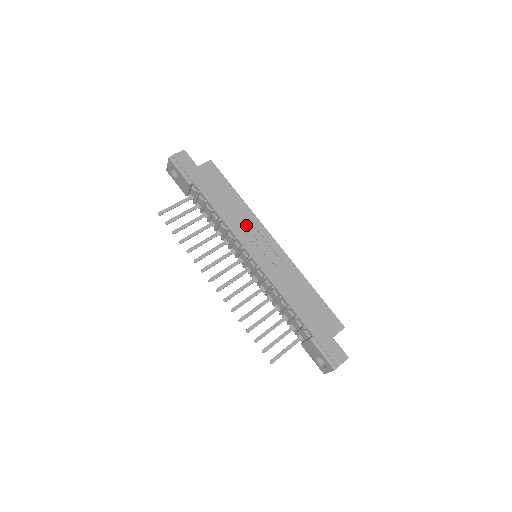
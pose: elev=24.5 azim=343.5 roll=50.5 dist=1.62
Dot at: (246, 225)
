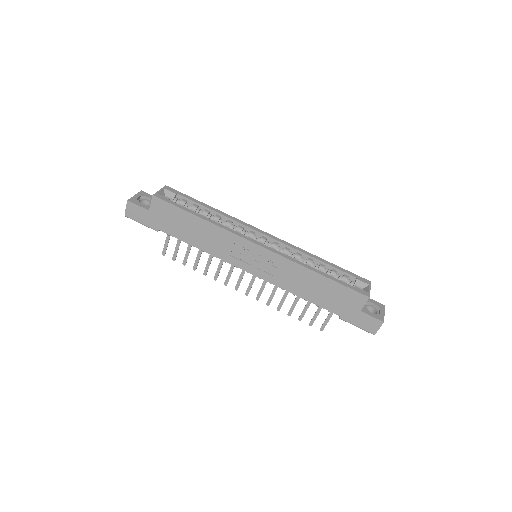
Dot at: (225, 245)
